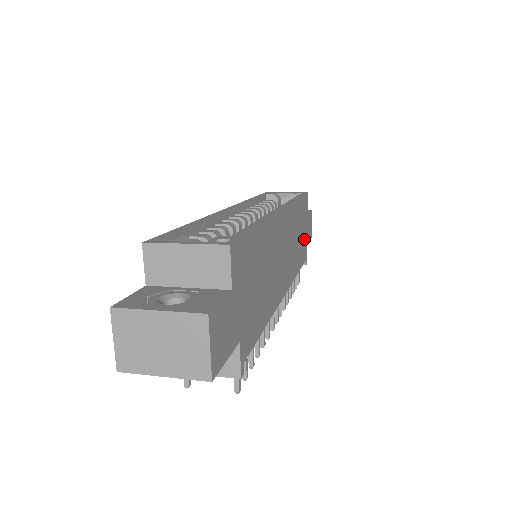
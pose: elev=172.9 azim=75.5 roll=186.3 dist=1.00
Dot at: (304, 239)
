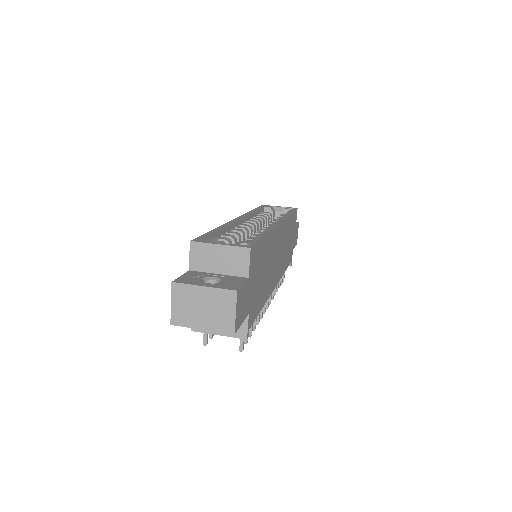
Dot at: (291, 245)
